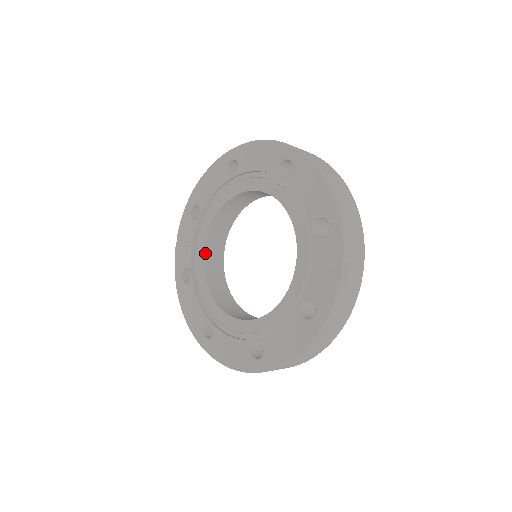
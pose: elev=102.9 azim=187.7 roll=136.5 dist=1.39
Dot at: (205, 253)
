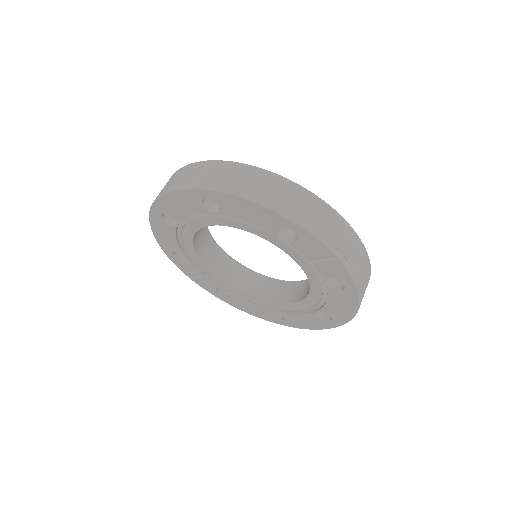
Dot at: (218, 275)
